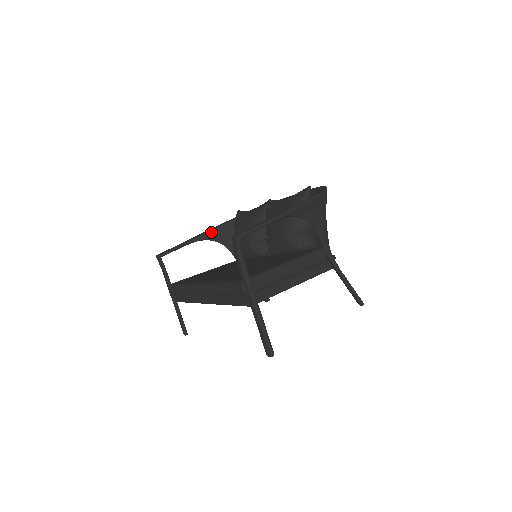
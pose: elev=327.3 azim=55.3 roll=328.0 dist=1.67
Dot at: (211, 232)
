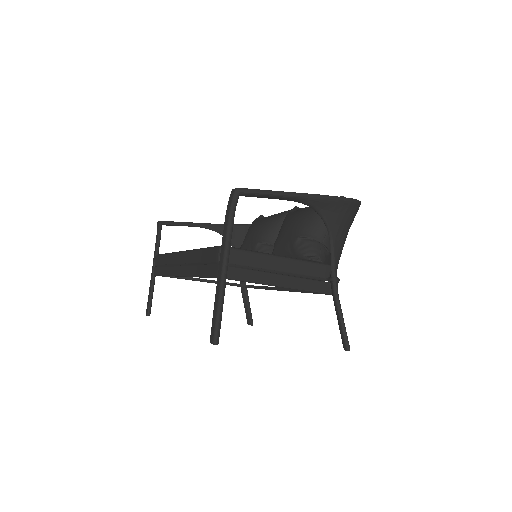
Dot at: occluded
